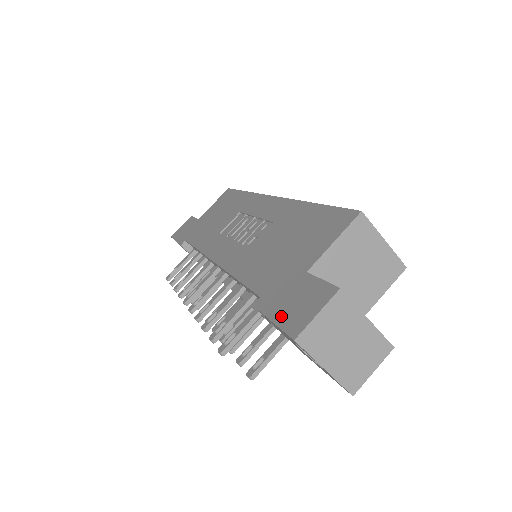
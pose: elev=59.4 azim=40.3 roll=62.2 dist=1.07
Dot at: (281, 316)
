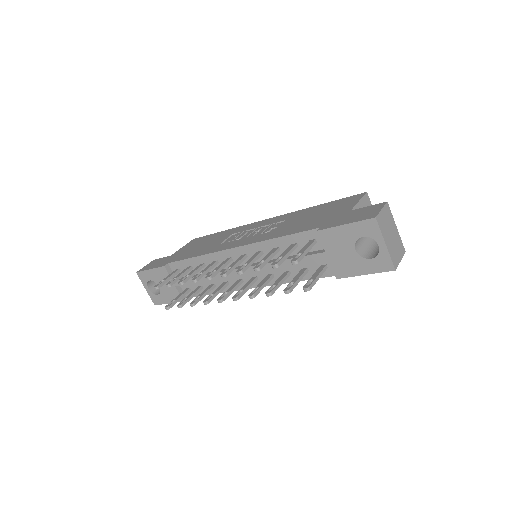
Dot at: (352, 220)
